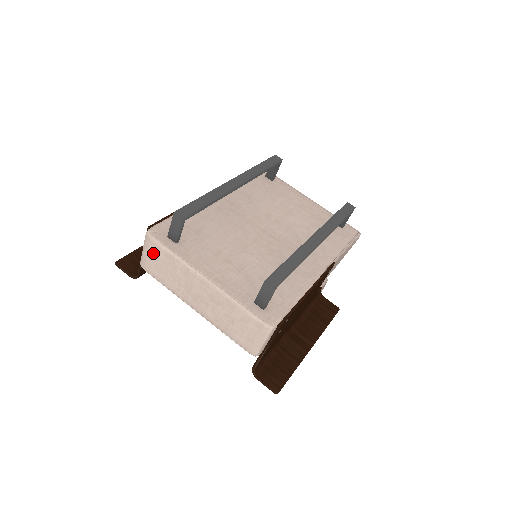
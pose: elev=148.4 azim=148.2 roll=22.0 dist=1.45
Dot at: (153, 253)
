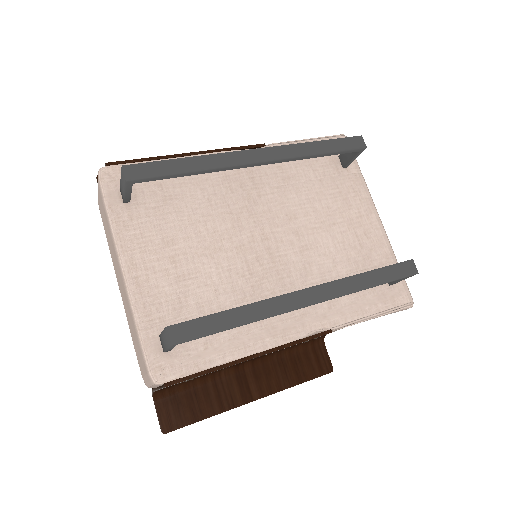
Dot at: (100, 198)
